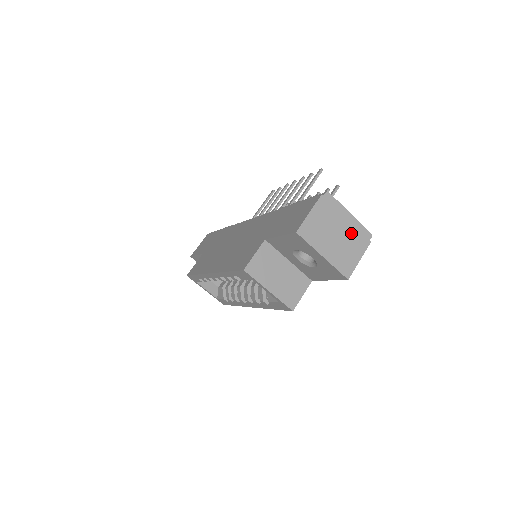
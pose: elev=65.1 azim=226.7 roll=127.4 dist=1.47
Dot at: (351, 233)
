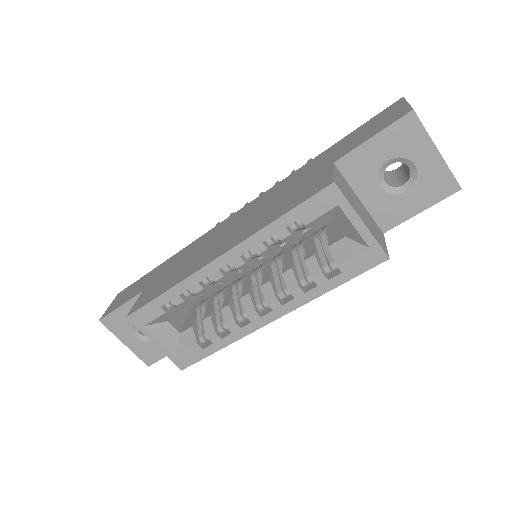
Dot at: occluded
